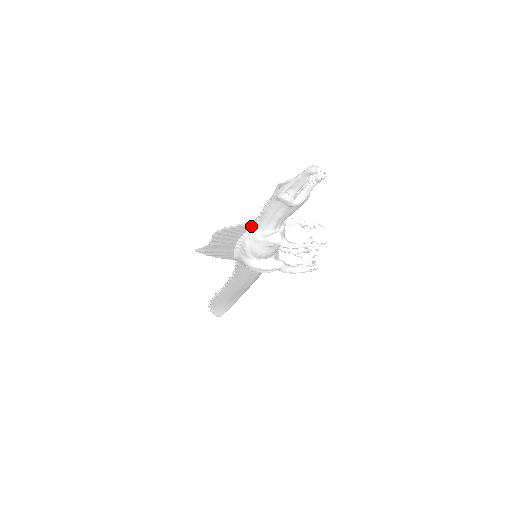
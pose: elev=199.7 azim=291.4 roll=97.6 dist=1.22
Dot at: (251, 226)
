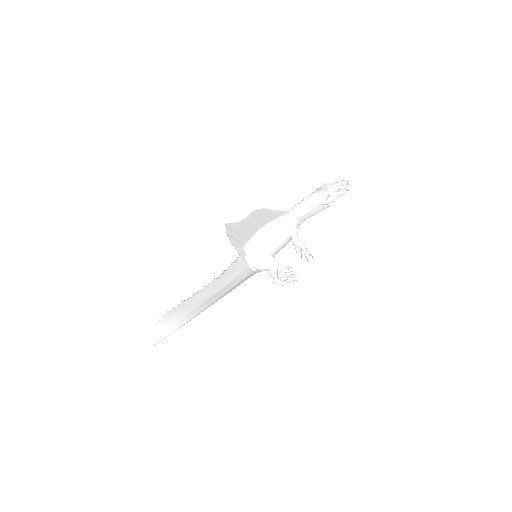
Dot at: (282, 215)
